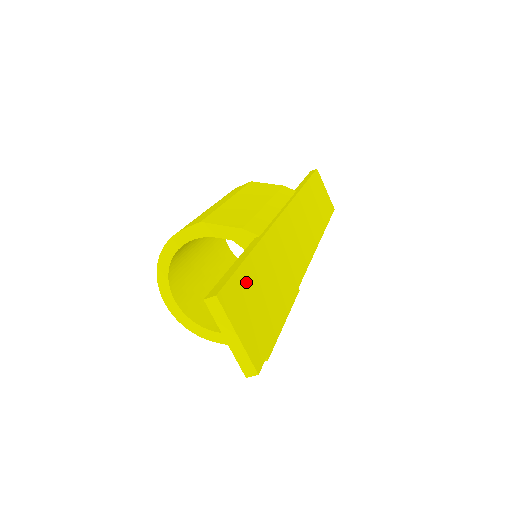
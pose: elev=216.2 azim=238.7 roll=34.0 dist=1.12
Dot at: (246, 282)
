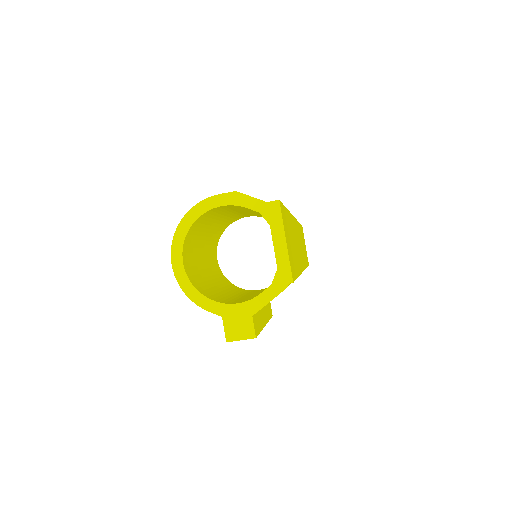
Dot at: (287, 220)
